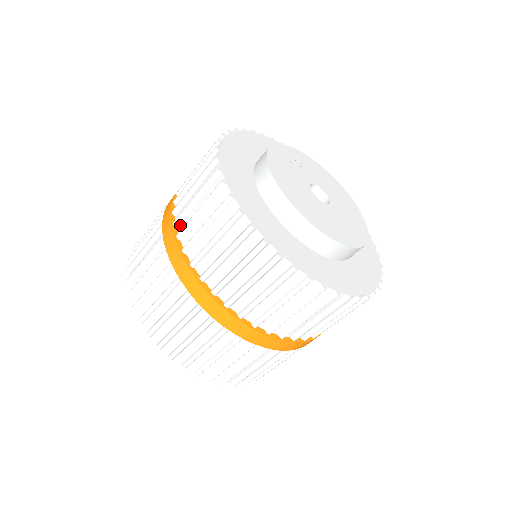
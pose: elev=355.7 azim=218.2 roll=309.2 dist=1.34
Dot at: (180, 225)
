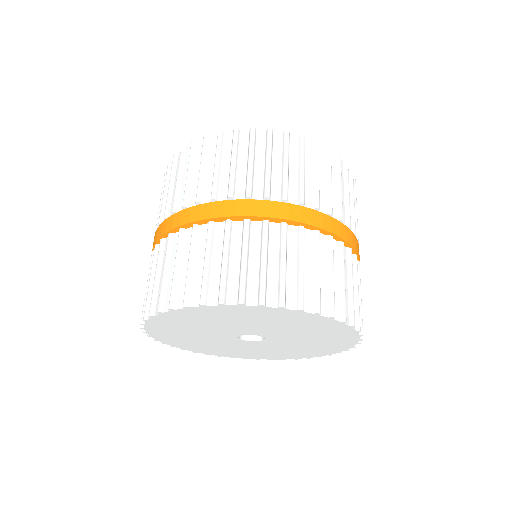
Dot at: (237, 193)
